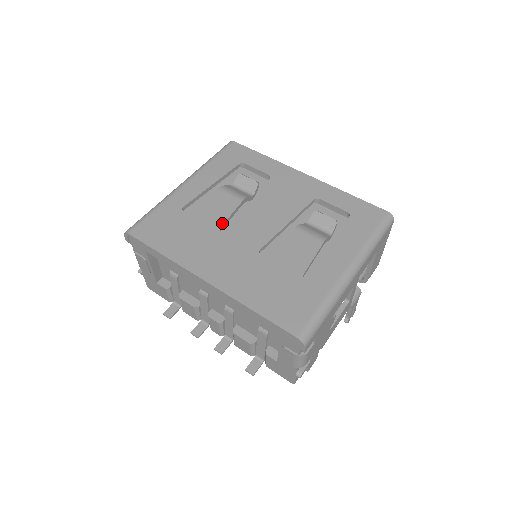
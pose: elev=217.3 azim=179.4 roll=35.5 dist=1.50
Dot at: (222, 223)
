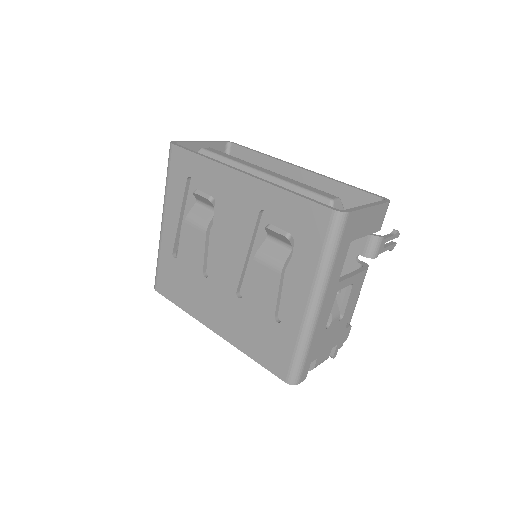
Dot at: (202, 266)
